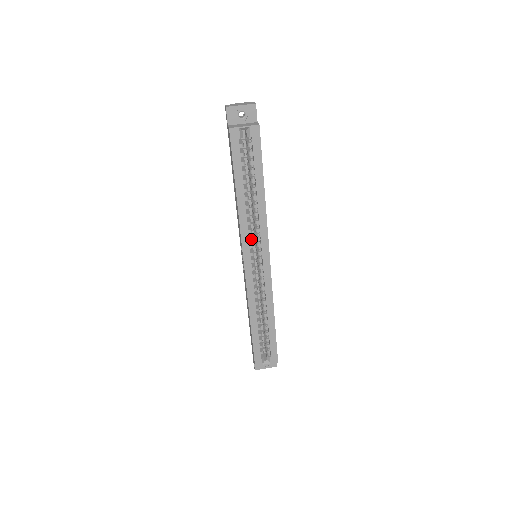
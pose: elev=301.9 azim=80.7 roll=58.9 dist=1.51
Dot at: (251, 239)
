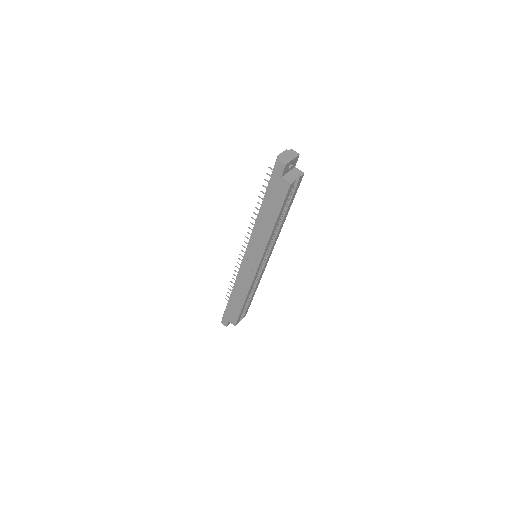
Dot at: occluded
